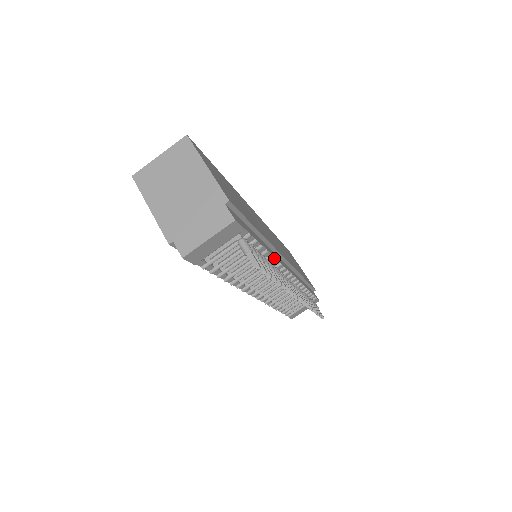
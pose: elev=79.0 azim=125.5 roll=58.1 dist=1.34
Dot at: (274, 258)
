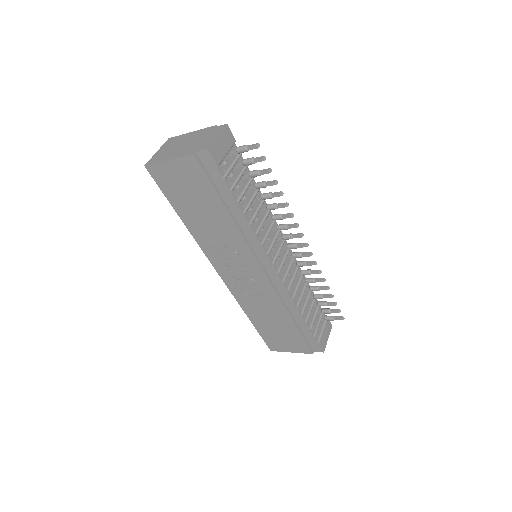
Dot at: occluded
